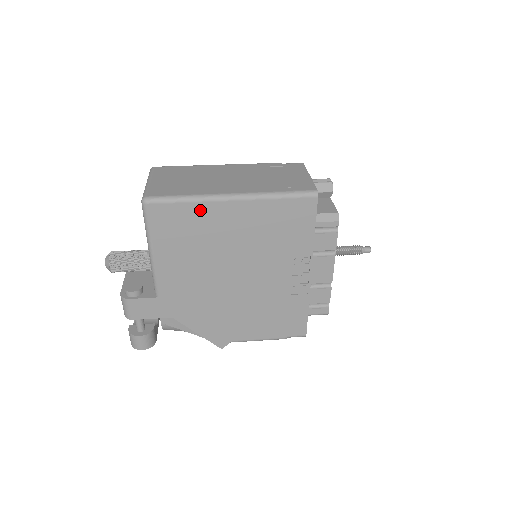
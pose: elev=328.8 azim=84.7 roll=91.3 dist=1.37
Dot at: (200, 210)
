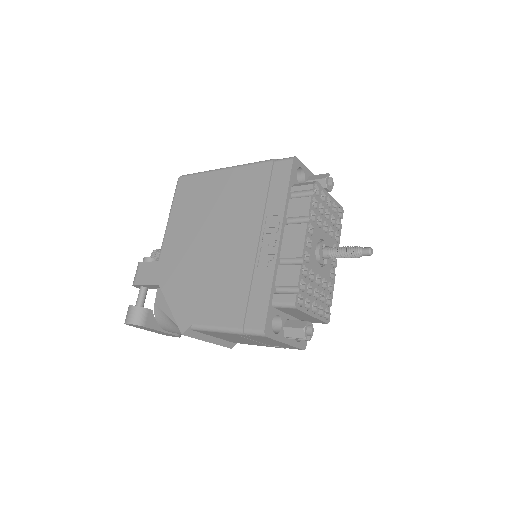
Dot at: (208, 179)
